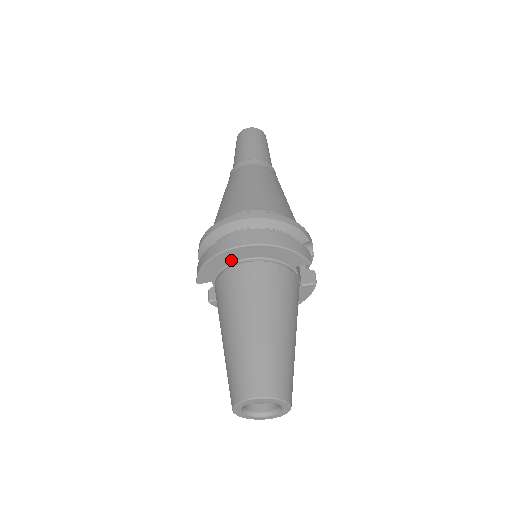
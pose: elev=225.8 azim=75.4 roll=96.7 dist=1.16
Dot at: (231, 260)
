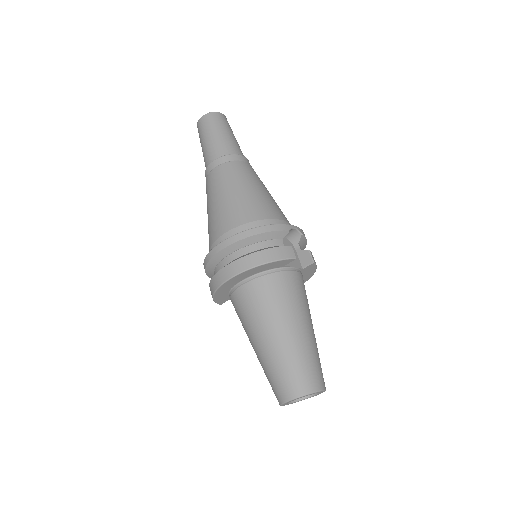
Dot at: (230, 287)
